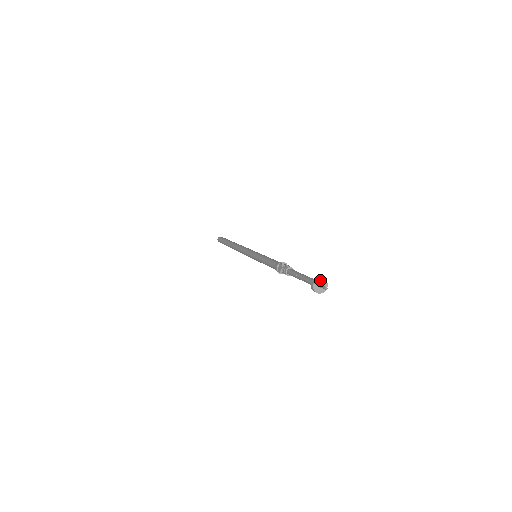
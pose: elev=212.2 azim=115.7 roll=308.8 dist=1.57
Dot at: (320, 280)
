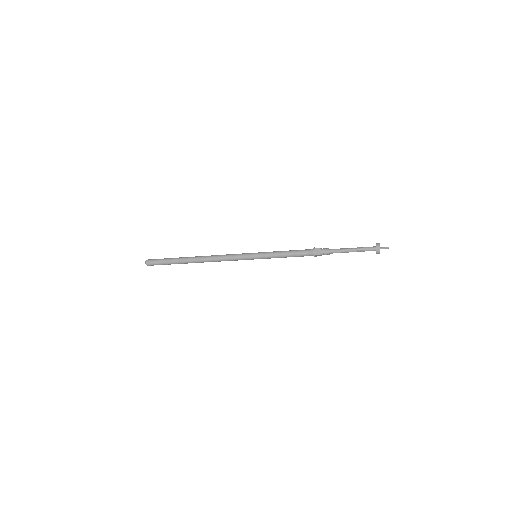
Dot at: (379, 244)
